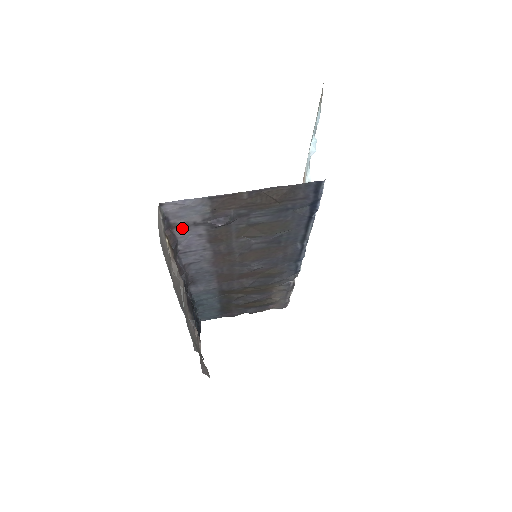
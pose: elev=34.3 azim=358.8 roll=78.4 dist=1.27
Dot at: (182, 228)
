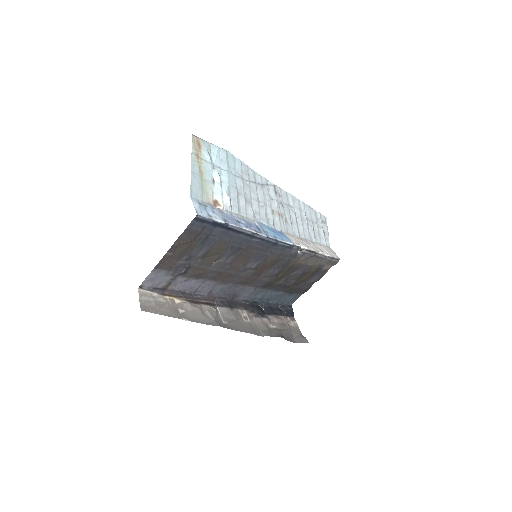
Dot at: (171, 285)
